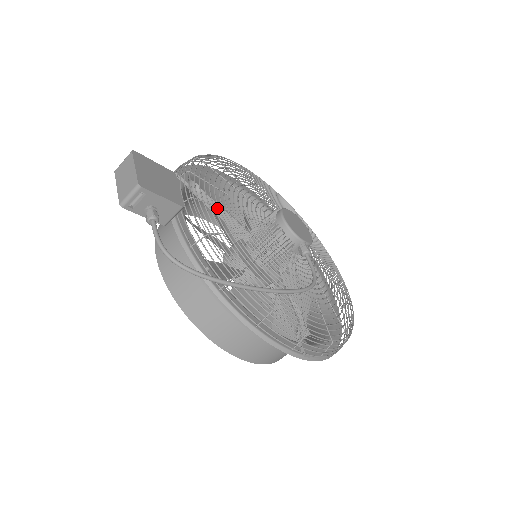
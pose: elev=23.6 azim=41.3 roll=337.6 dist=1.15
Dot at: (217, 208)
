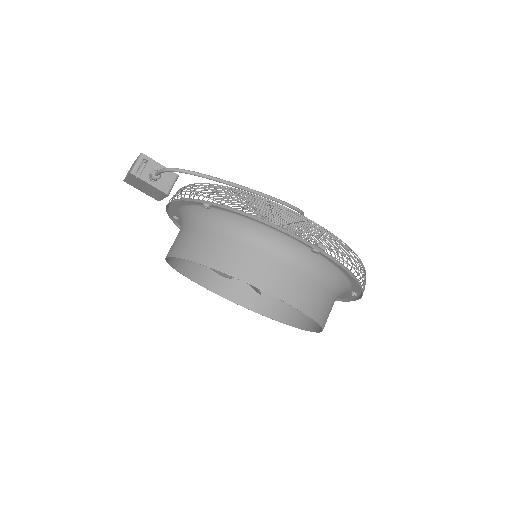
Dot at: occluded
